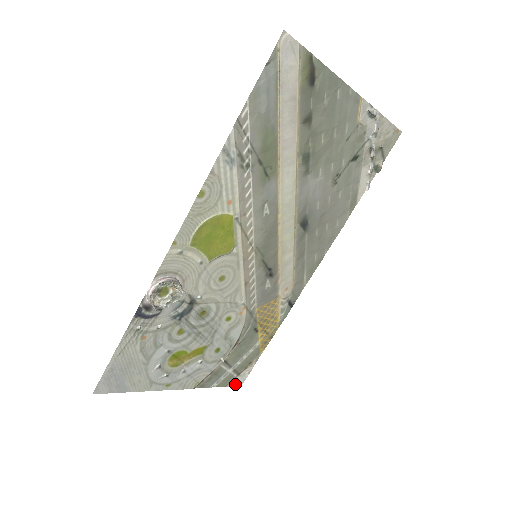
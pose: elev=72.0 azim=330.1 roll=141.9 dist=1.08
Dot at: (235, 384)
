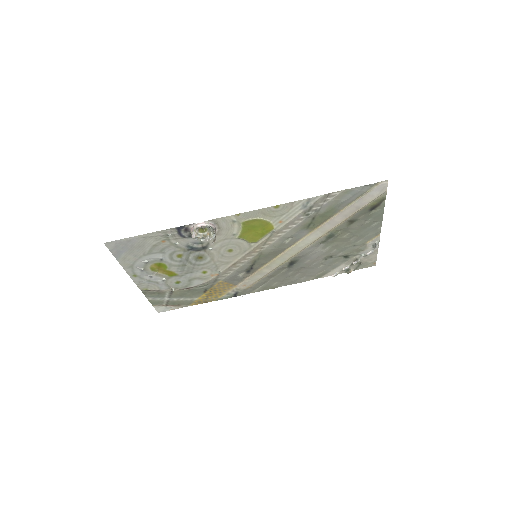
Dot at: (158, 309)
